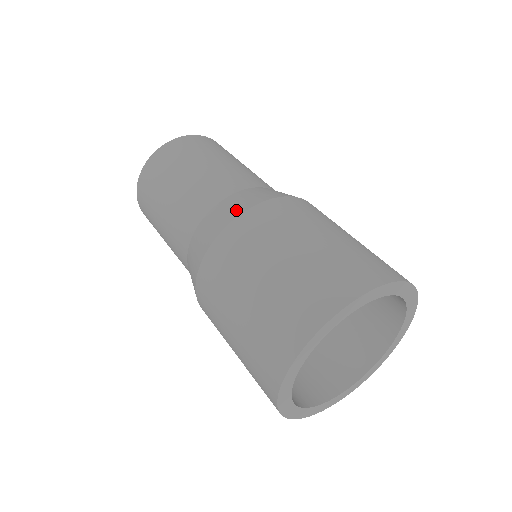
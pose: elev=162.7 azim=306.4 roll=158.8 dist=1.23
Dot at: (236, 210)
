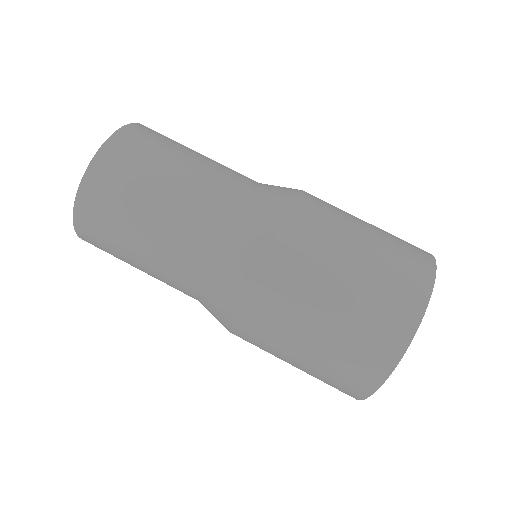
Dot at: (281, 202)
